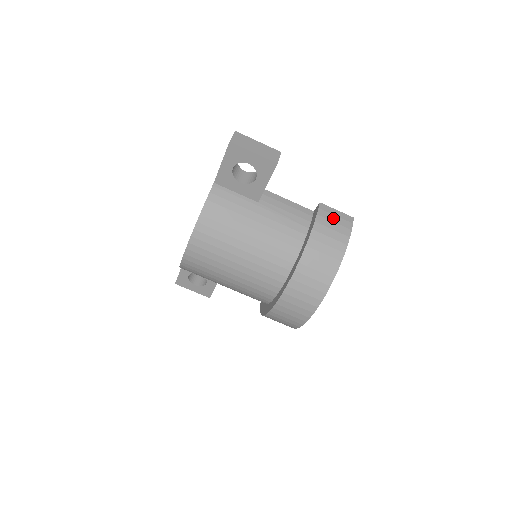
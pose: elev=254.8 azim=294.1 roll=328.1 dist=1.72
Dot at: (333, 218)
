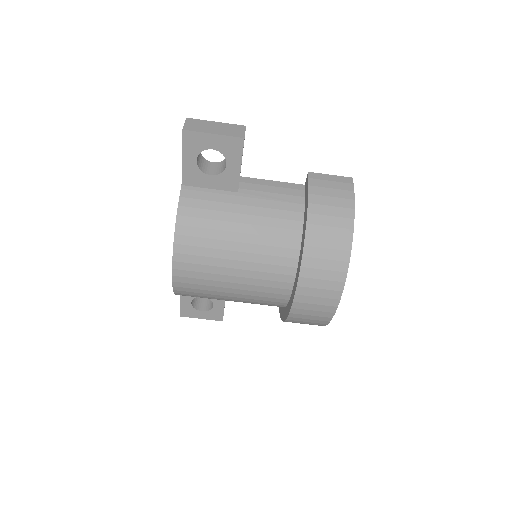
Dot at: (328, 184)
